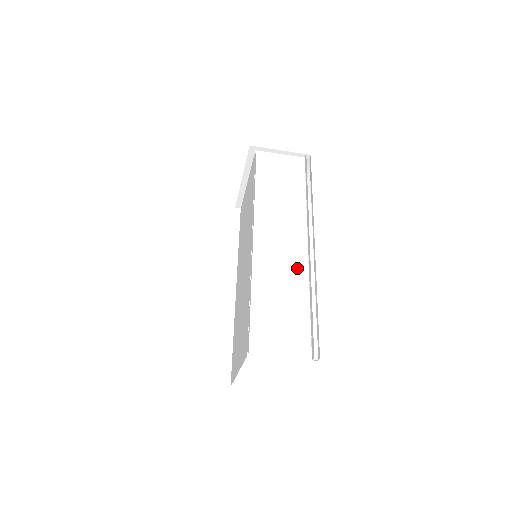
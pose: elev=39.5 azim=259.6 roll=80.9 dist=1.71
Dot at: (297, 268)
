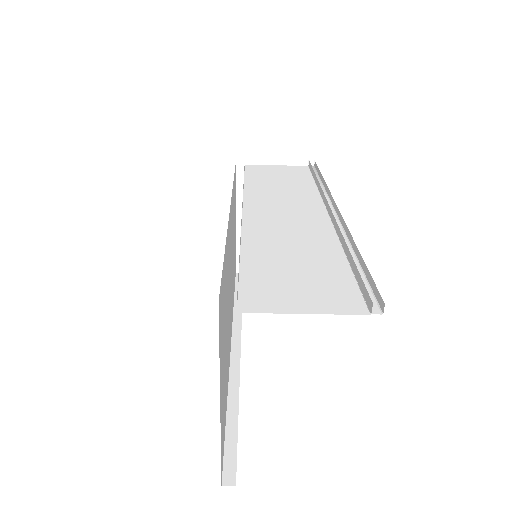
Dot at: (316, 230)
